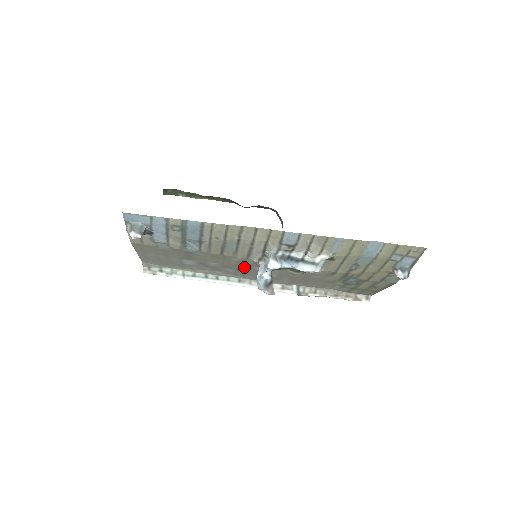
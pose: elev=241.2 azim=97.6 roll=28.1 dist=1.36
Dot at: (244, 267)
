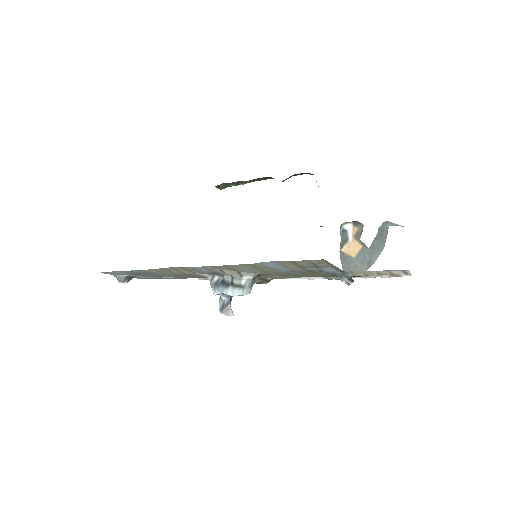
Dot at: occluded
